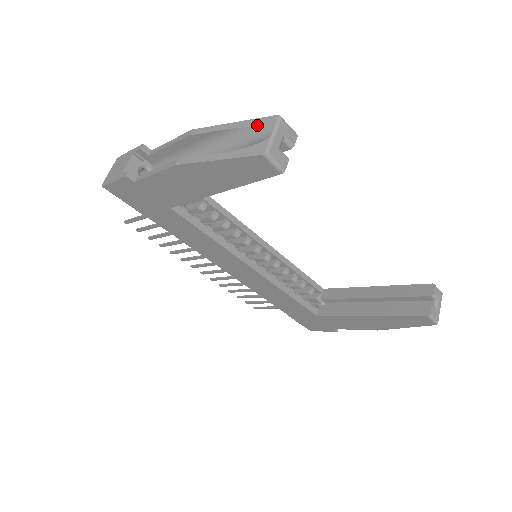
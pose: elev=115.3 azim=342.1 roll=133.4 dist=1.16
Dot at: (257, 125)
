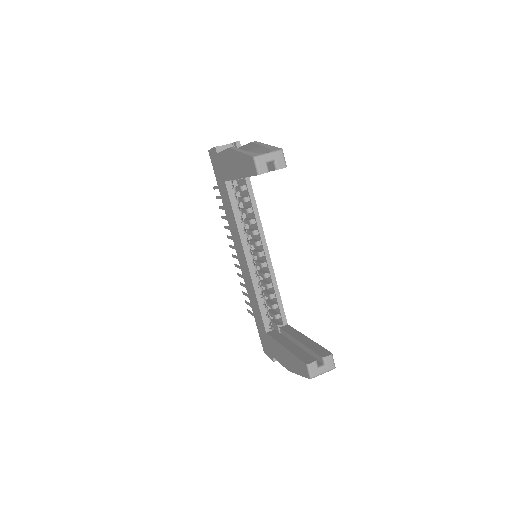
Dot at: (271, 148)
